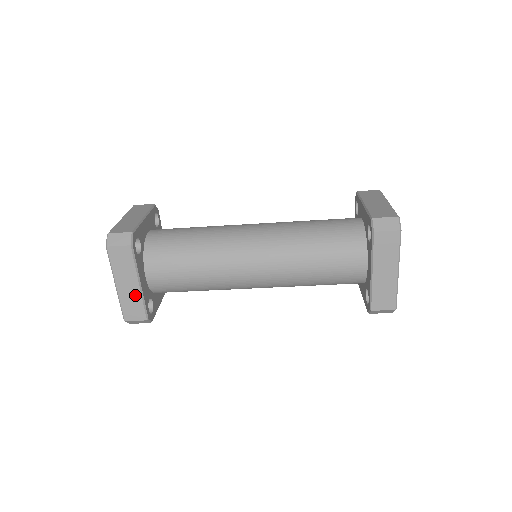
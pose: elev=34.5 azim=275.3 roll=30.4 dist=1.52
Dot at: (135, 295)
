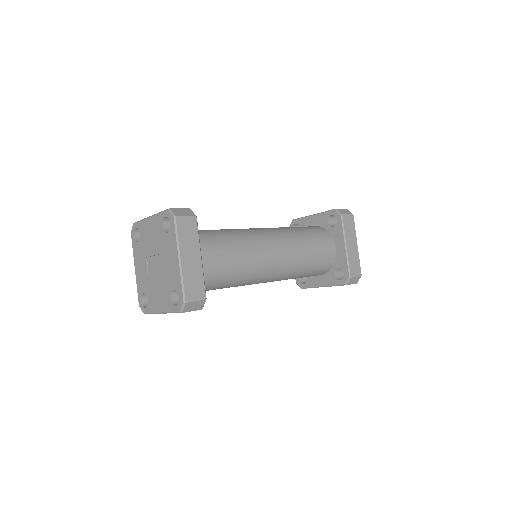
Dot at: occluded
